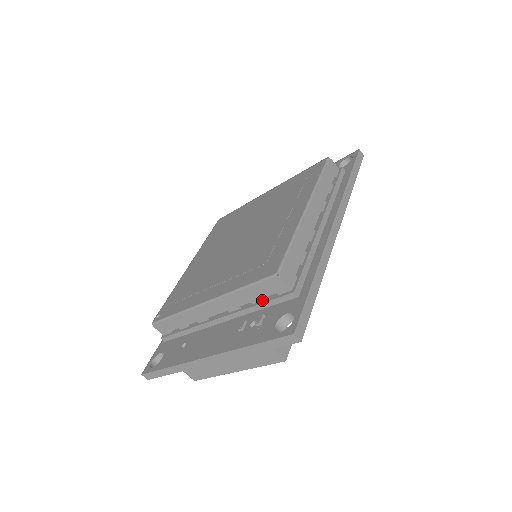
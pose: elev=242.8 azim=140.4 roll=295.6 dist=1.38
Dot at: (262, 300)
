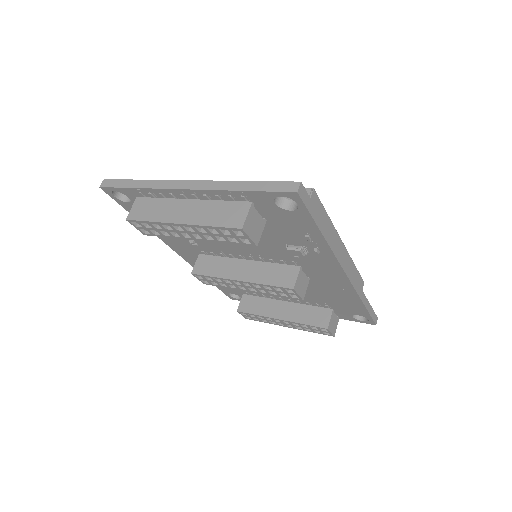
Dot at: occluded
